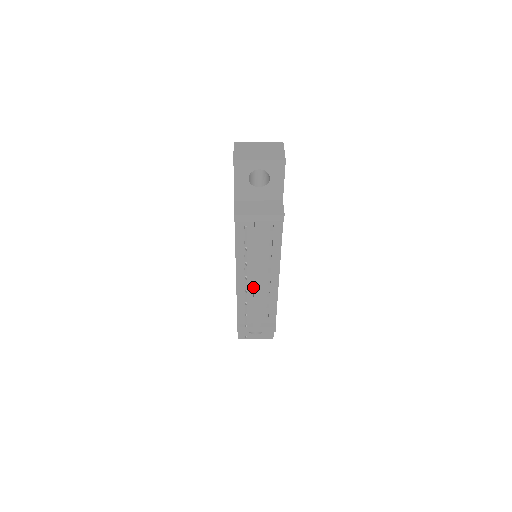
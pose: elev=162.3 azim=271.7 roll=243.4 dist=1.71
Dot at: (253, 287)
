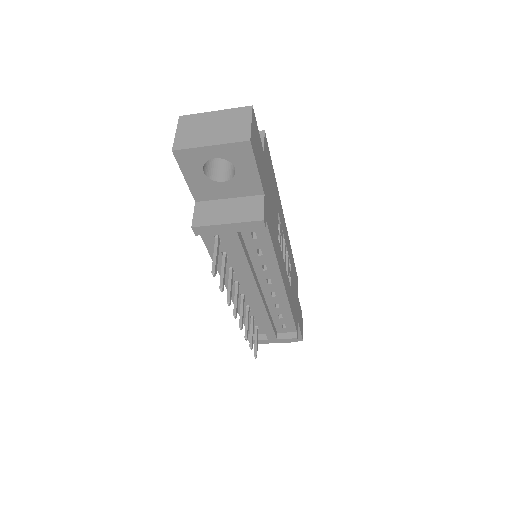
Dot at: occluded
